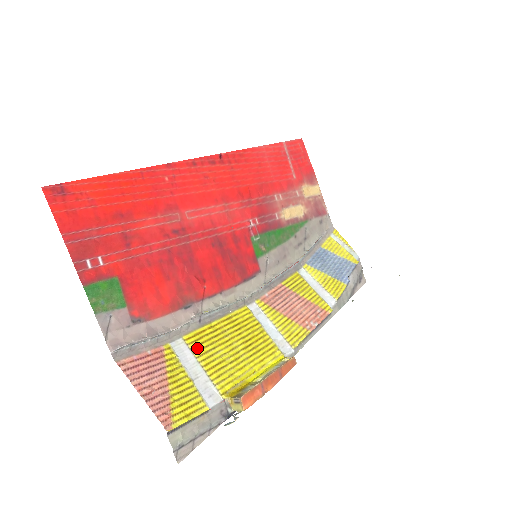
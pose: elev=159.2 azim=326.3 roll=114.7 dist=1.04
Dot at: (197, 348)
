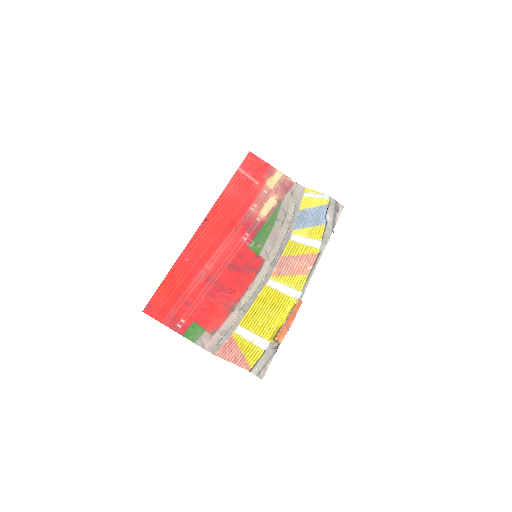
Dot at: (248, 326)
